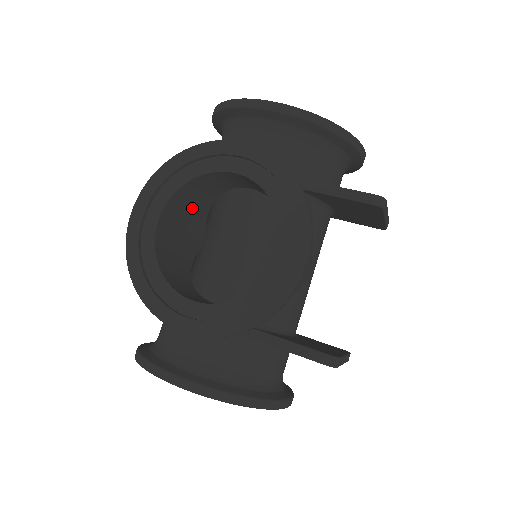
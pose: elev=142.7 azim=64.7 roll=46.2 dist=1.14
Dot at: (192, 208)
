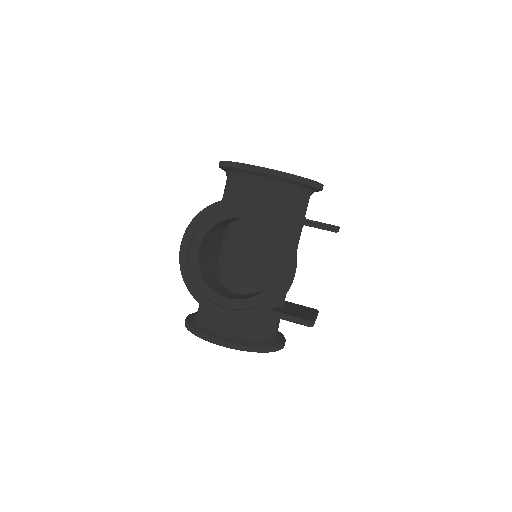
Dot at: (215, 233)
